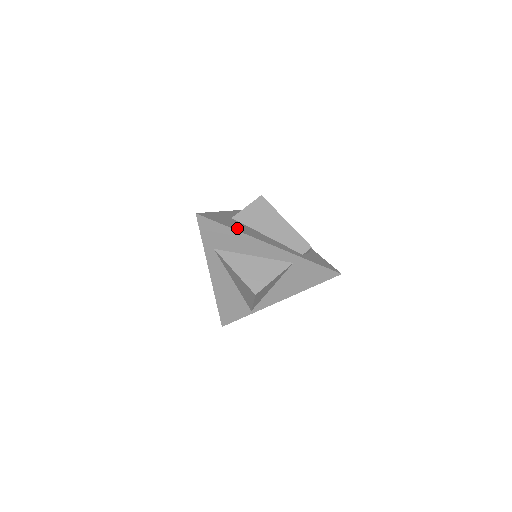
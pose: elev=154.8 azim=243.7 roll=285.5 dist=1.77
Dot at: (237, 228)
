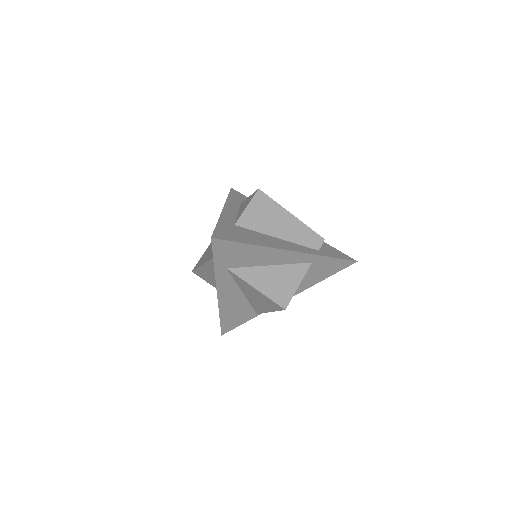
Dot at: (254, 241)
